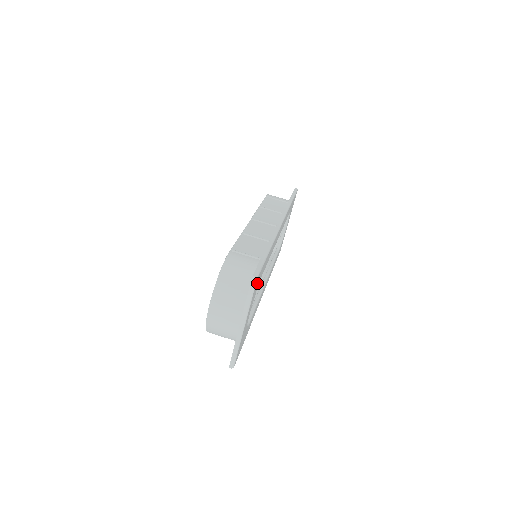
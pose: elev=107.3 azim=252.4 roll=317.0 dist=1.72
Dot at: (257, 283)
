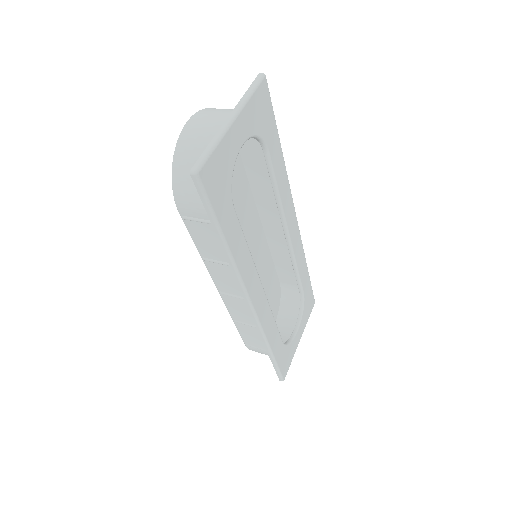
Dot at: (263, 106)
